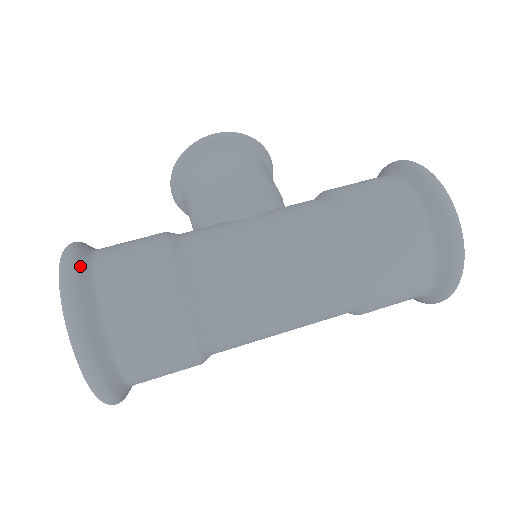
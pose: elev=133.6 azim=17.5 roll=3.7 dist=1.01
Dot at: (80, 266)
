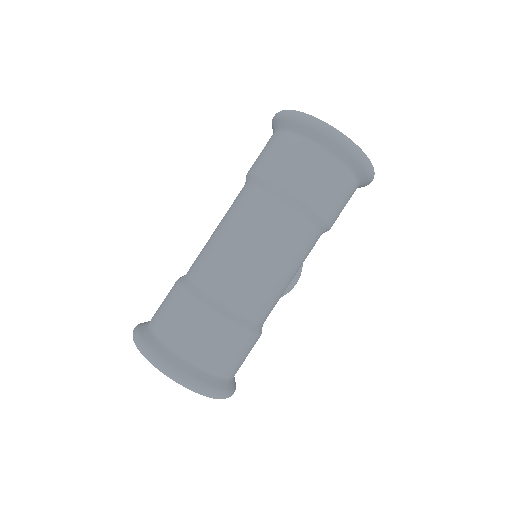
Dot at: occluded
